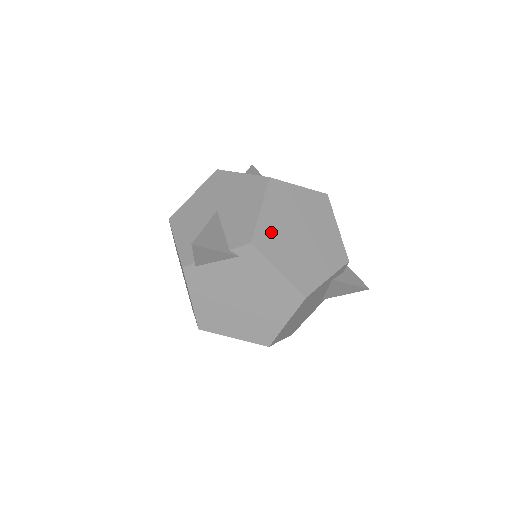
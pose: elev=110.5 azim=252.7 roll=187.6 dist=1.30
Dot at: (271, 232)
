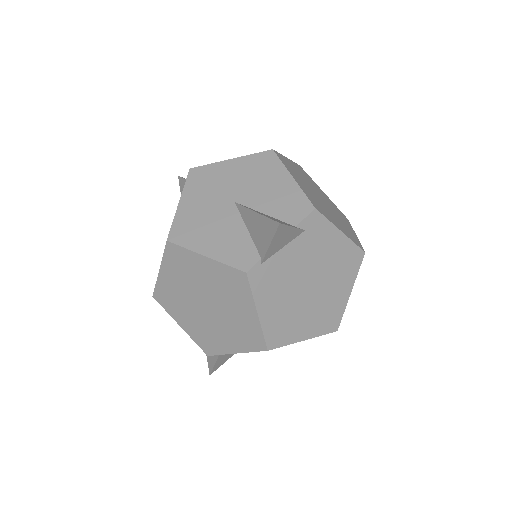
Dot at: (312, 198)
